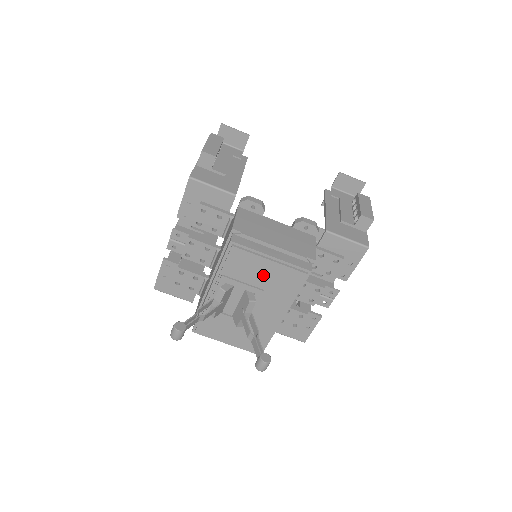
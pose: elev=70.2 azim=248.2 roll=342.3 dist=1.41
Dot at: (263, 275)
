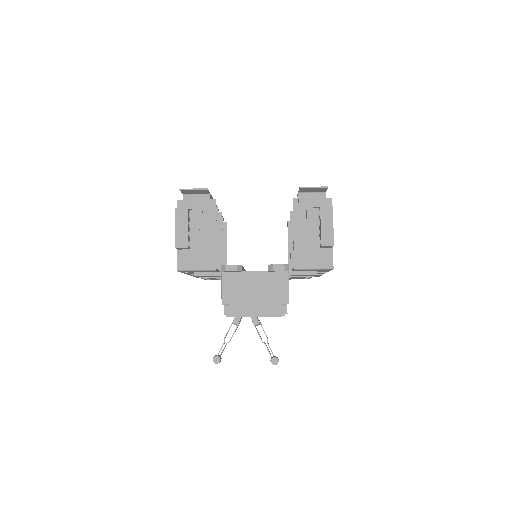
Dot at: occluded
